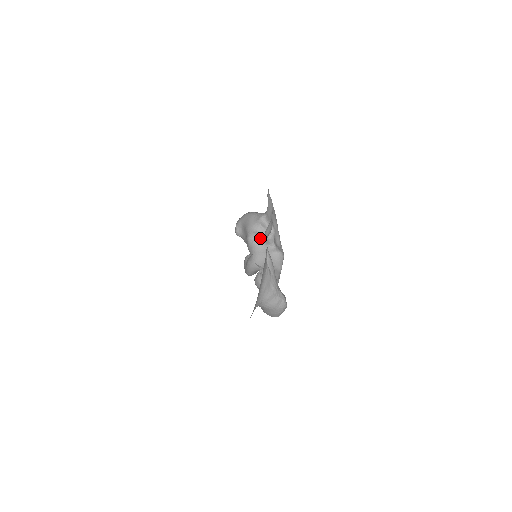
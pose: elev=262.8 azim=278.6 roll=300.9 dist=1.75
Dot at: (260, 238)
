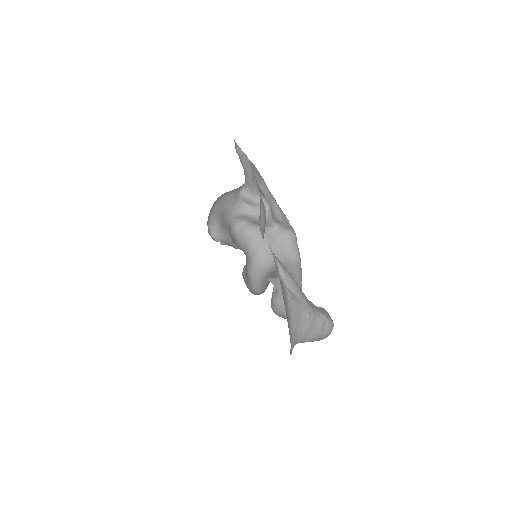
Dot at: (250, 221)
